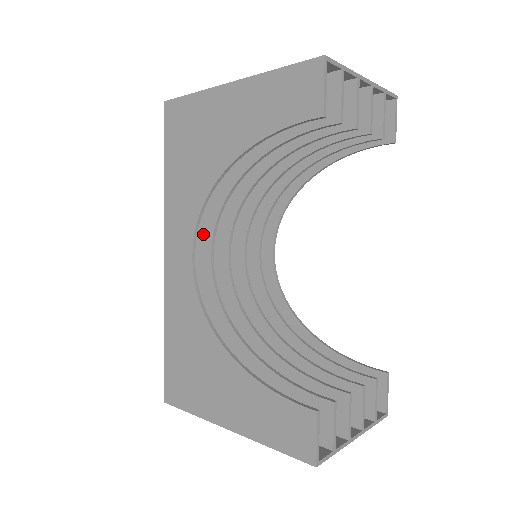
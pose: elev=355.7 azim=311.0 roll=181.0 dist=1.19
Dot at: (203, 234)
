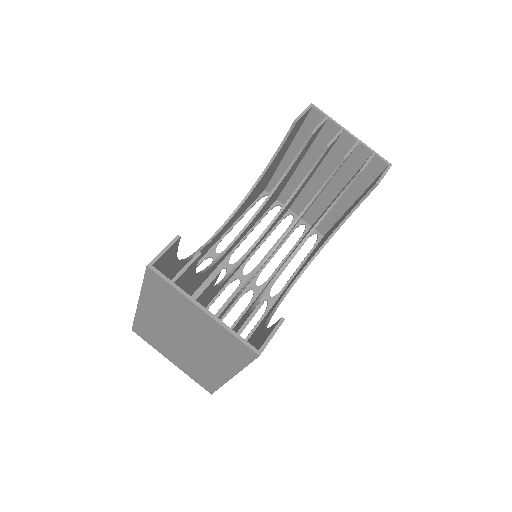
Dot at: occluded
